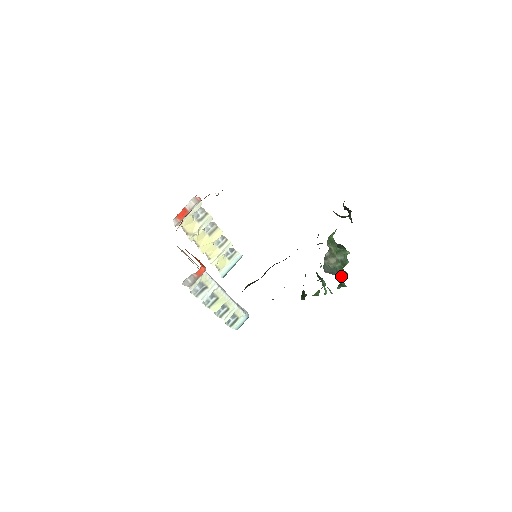
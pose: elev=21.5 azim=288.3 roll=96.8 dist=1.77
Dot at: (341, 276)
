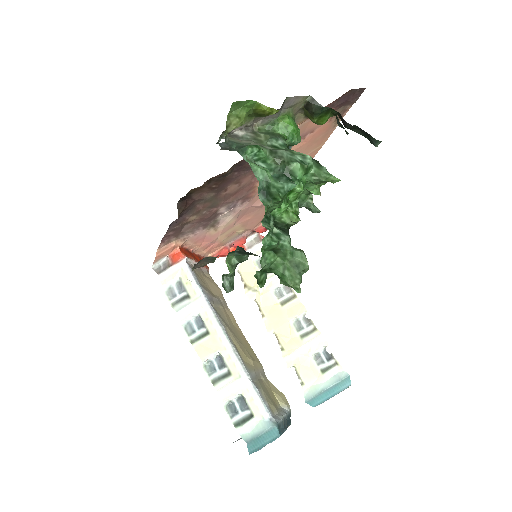
Dot at: (257, 165)
